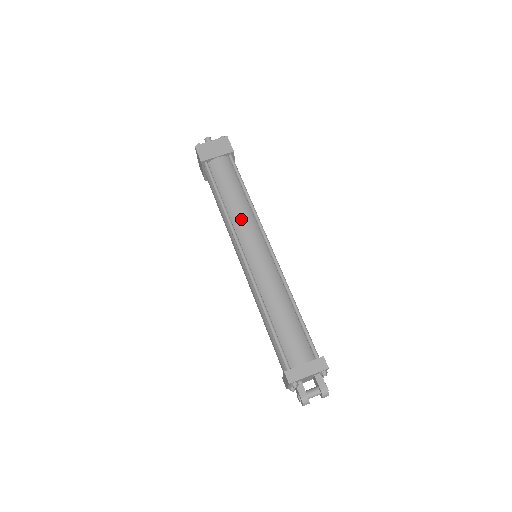
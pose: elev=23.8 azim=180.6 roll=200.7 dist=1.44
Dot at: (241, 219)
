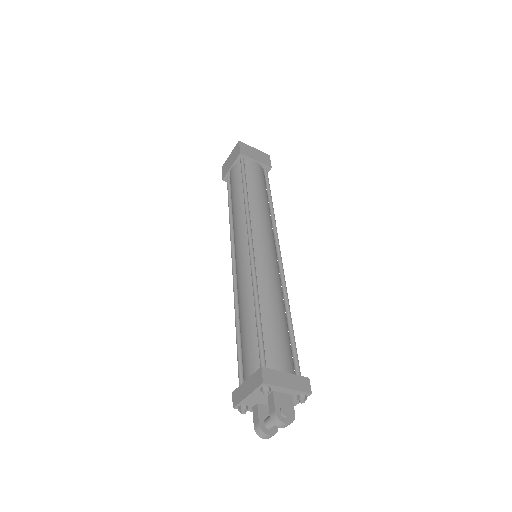
Dot at: (235, 222)
